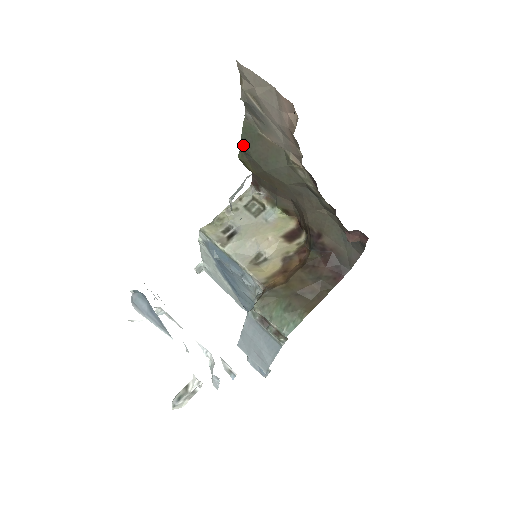
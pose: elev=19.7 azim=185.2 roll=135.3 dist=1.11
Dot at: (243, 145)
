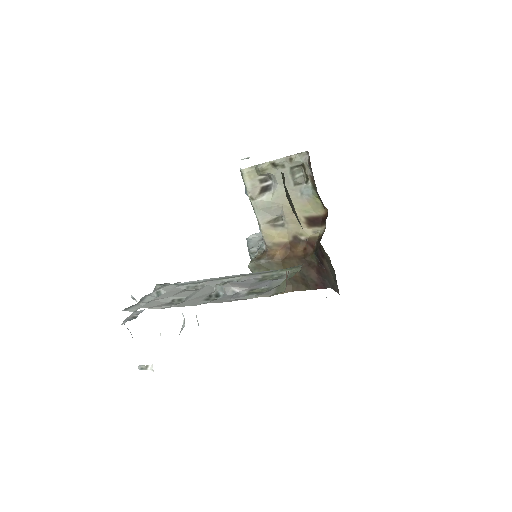
Dot at: occluded
